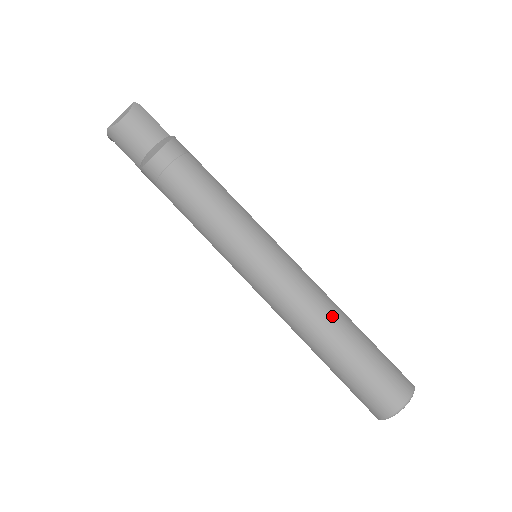
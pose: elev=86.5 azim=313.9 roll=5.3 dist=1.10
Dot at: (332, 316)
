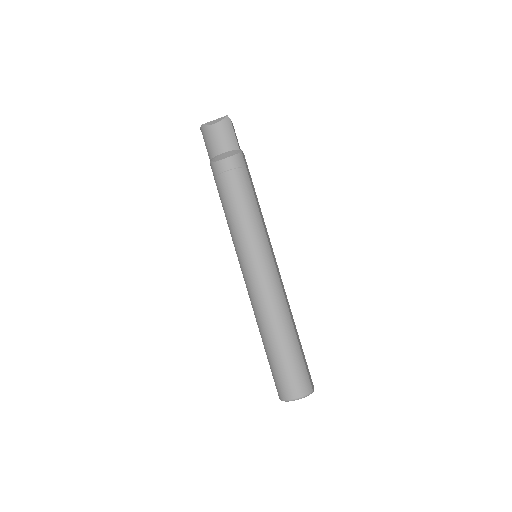
Dot at: (282, 320)
